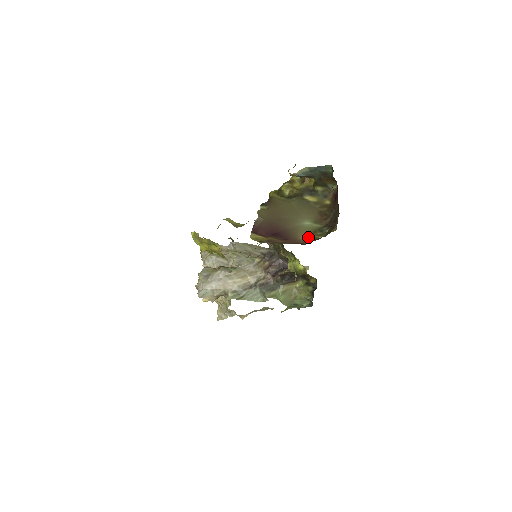
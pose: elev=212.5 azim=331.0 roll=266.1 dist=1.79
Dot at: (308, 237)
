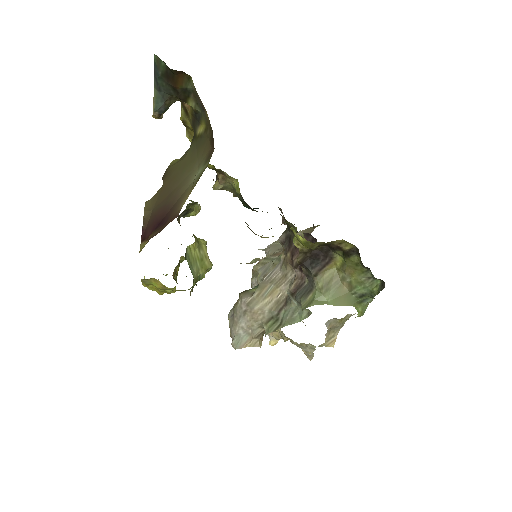
Dot at: (187, 197)
